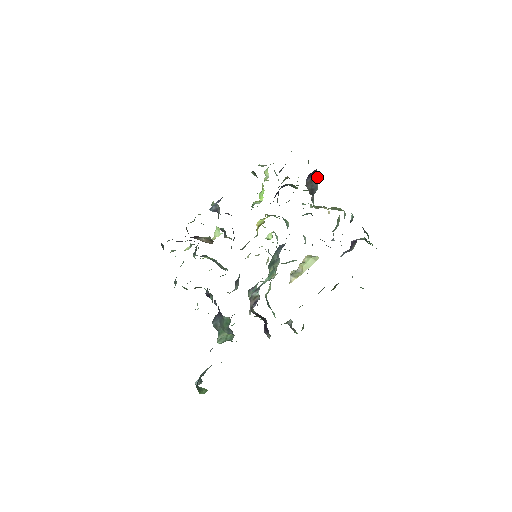
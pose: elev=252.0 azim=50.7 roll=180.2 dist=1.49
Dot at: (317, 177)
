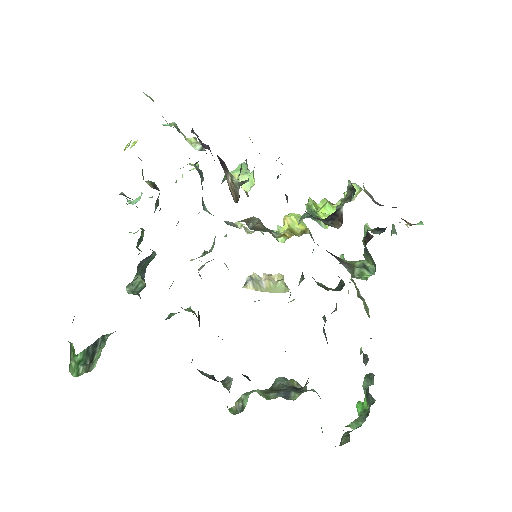
Dot at: occluded
